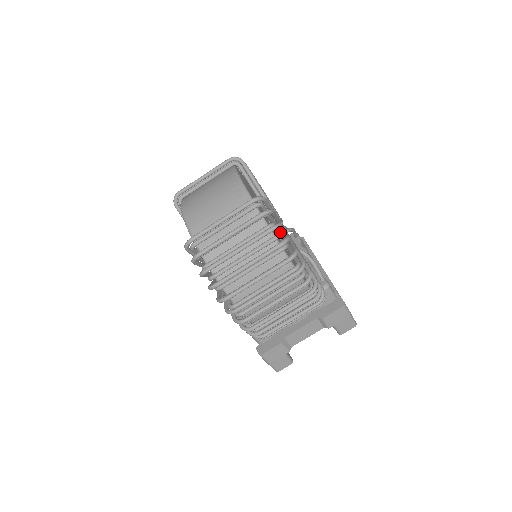
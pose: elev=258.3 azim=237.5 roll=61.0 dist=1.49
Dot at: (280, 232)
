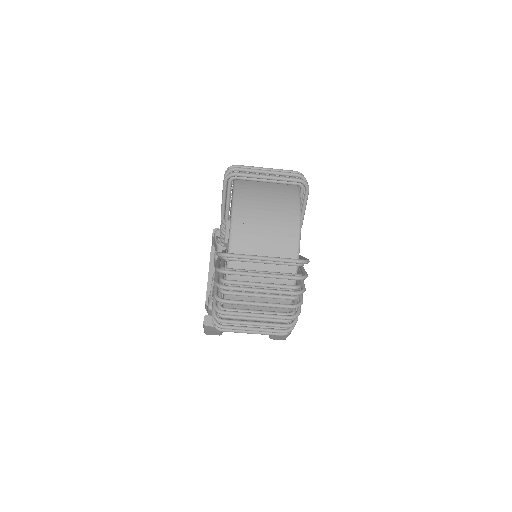
Dot at: occluded
